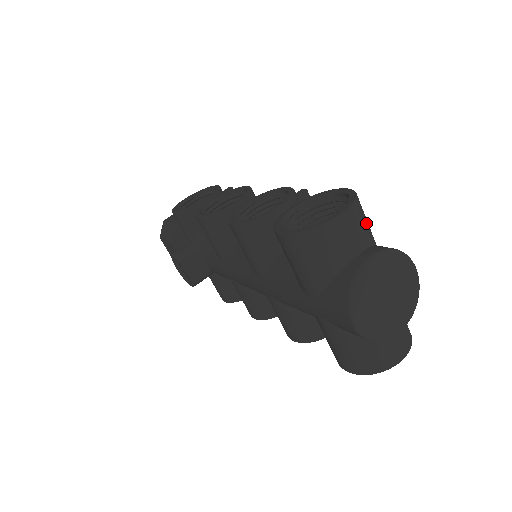
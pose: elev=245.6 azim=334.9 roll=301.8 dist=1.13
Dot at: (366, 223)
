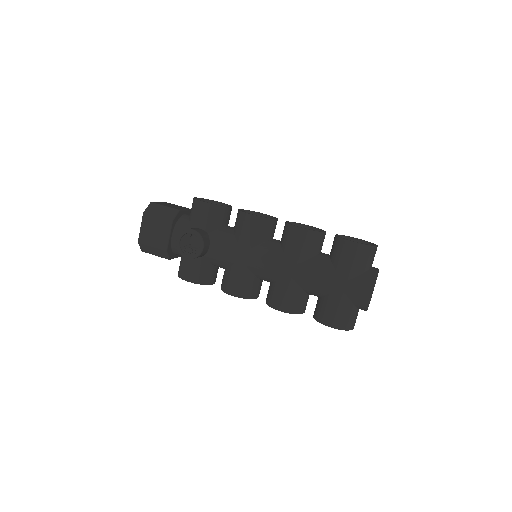
Dot at: occluded
